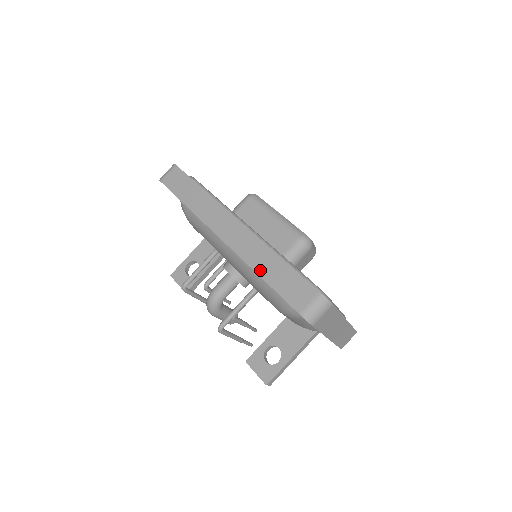
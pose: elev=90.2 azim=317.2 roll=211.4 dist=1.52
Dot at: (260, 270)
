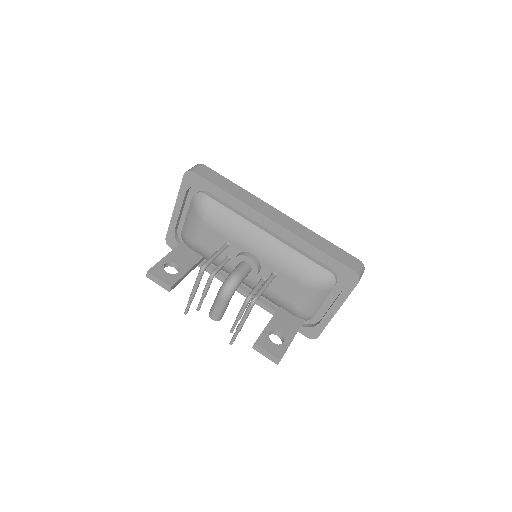
Dot at: (314, 243)
